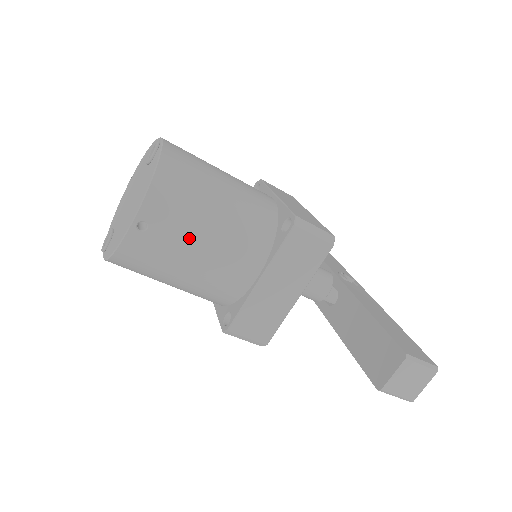
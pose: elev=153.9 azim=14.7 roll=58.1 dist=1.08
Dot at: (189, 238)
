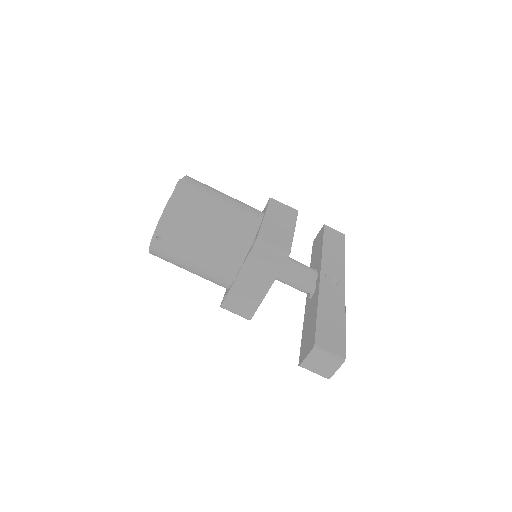
Dot at: (188, 247)
